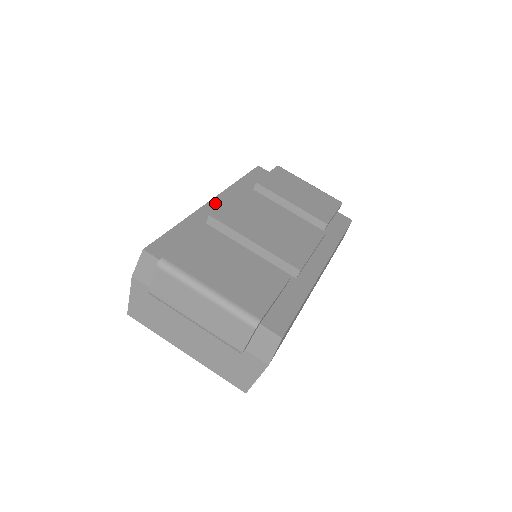
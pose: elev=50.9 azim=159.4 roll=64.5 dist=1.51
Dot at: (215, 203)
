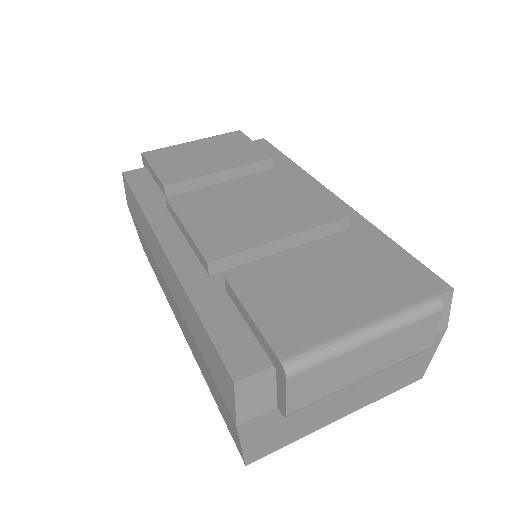
Dot at: (172, 248)
